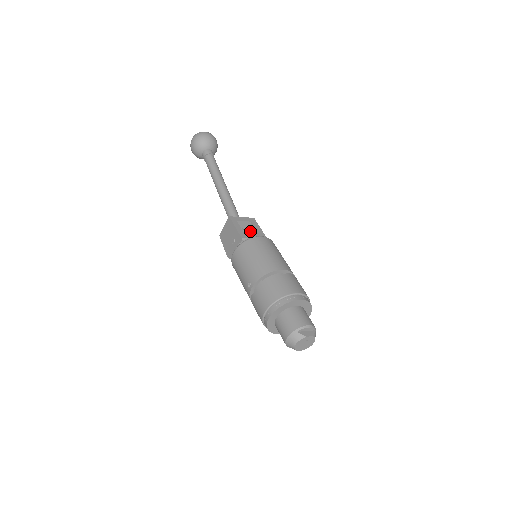
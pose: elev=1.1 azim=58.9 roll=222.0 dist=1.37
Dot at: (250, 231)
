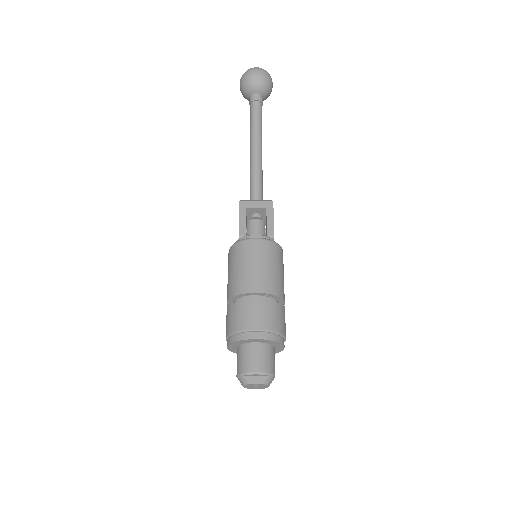
Dot at: occluded
